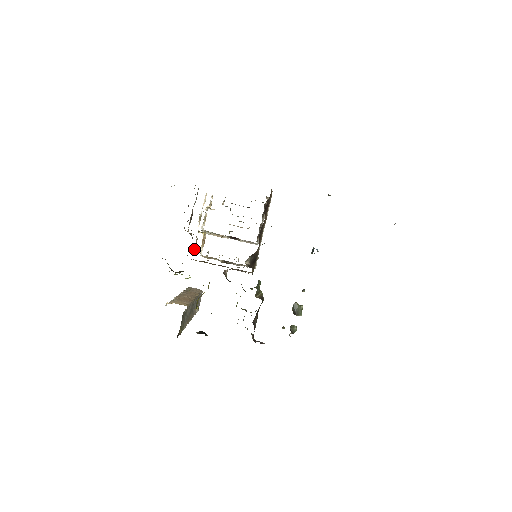
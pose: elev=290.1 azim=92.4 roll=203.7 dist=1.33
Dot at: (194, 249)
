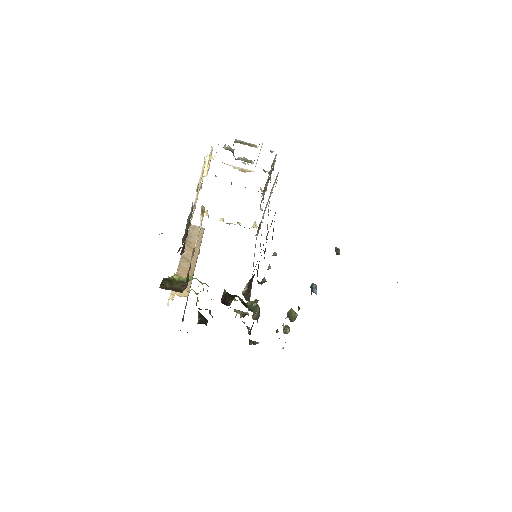
Dot at: (192, 252)
